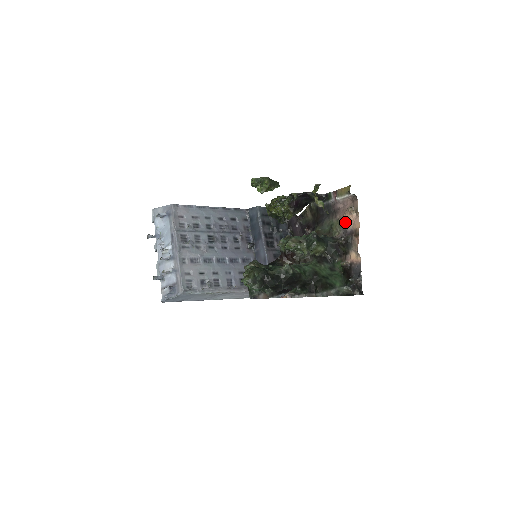
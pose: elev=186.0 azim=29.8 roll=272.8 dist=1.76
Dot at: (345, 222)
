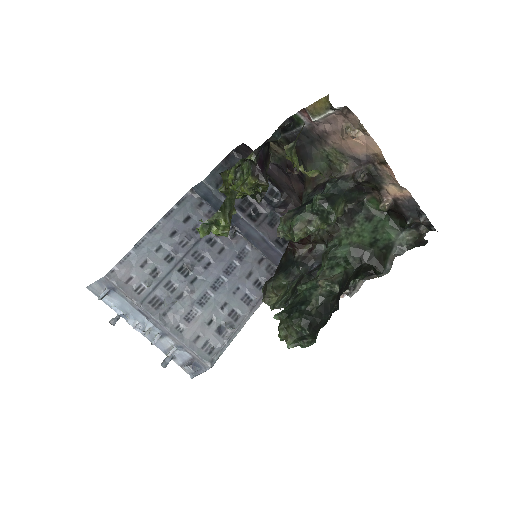
Dot at: (350, 150)
